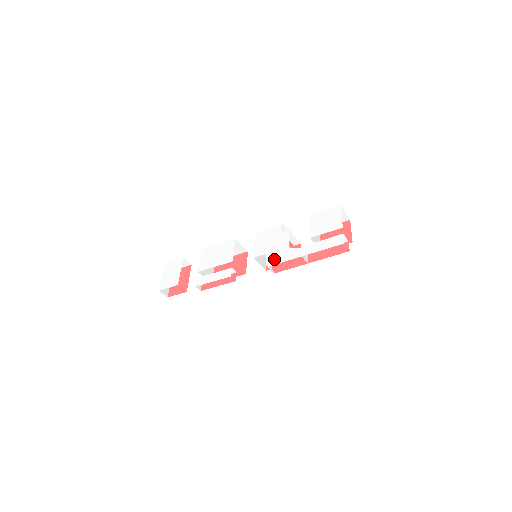
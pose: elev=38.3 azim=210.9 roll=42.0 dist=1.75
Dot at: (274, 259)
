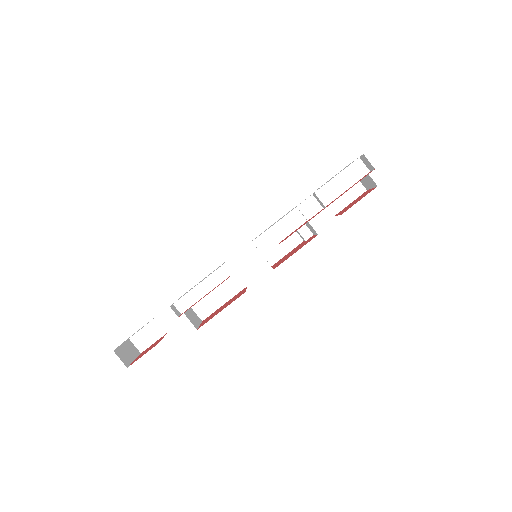
Dot at: occluded
